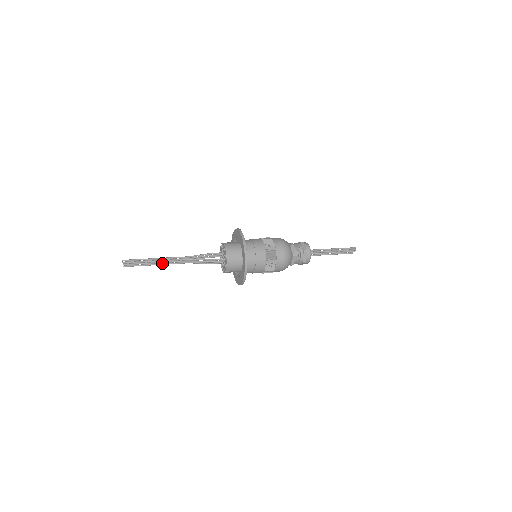
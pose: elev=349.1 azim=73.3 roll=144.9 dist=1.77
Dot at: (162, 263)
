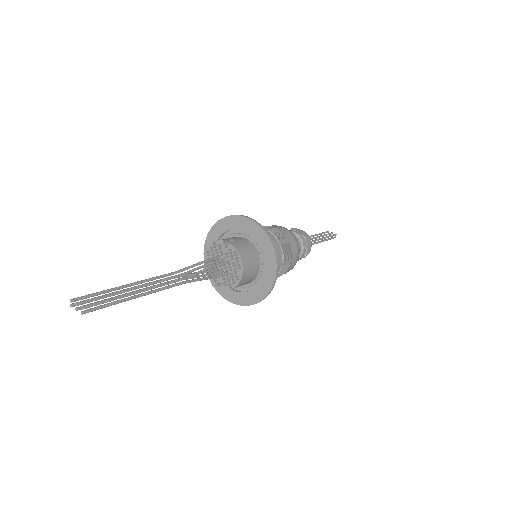
Dot at: occluded
